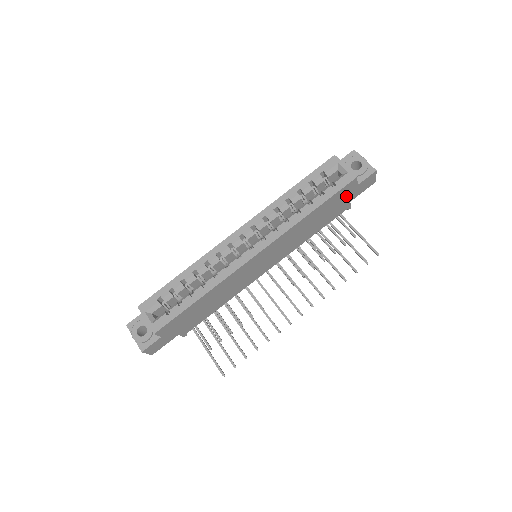
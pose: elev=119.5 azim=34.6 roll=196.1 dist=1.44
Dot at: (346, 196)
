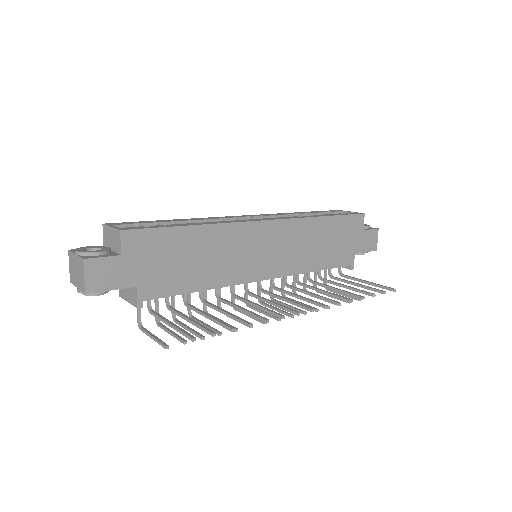
Dot at: (353, 236)
